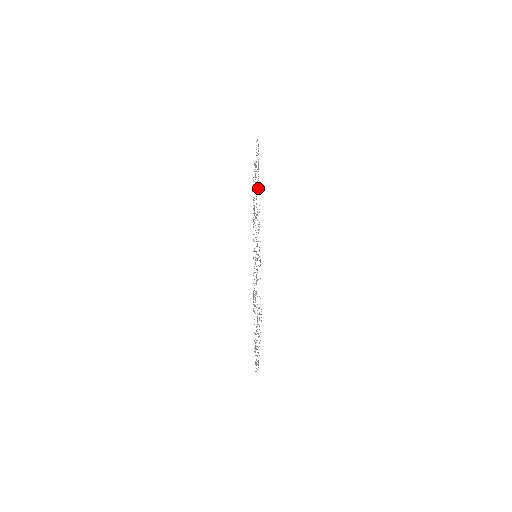
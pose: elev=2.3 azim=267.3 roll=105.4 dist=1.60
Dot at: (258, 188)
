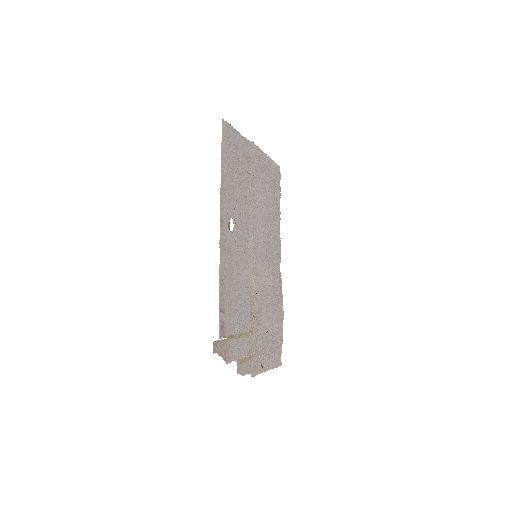
Dot at: (226, 197)
